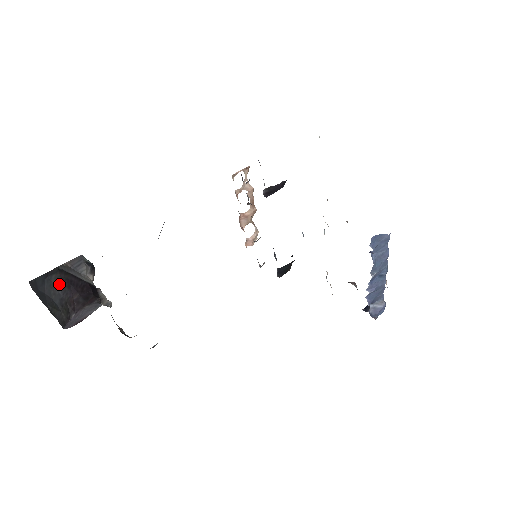
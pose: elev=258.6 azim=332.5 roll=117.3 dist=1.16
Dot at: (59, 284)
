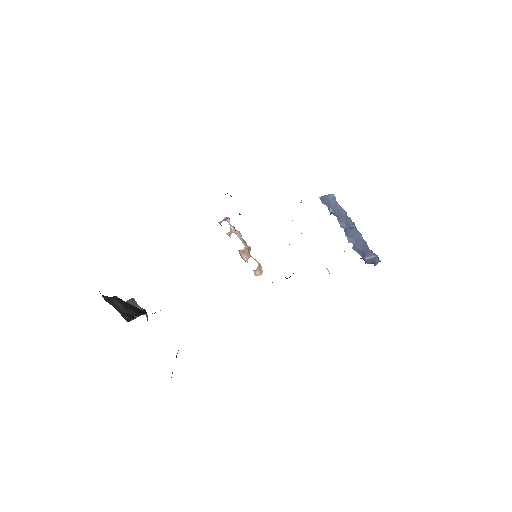
Dot at: (120, 305)
